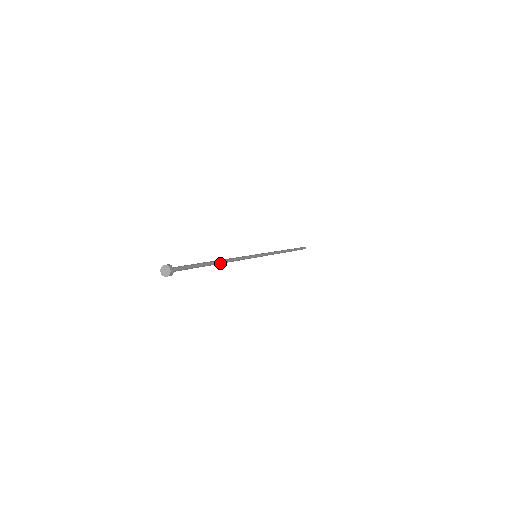
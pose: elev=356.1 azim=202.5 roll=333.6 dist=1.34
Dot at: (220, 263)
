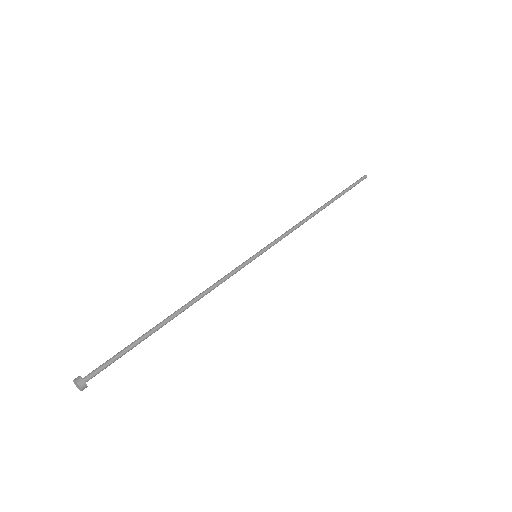
Dot at: (181, 312)
